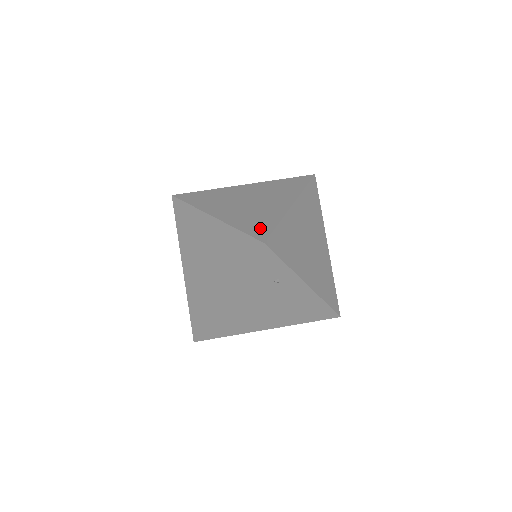
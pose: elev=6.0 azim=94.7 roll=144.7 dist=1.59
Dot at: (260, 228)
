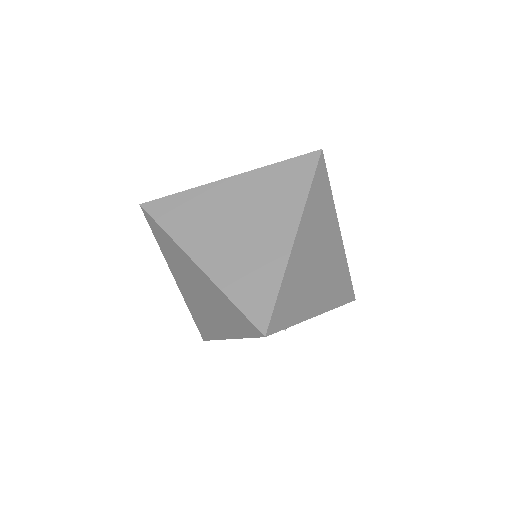
Dot at: (258, 300)
